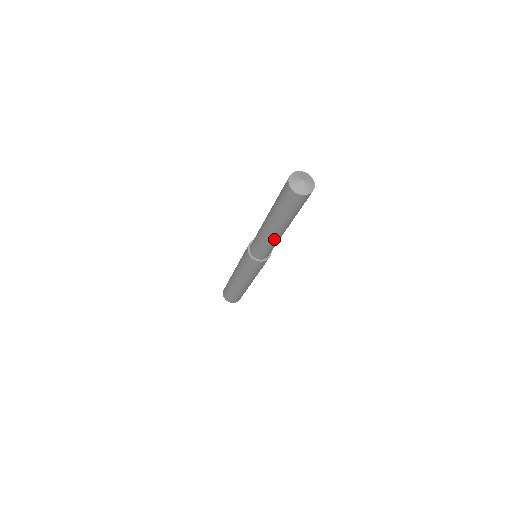
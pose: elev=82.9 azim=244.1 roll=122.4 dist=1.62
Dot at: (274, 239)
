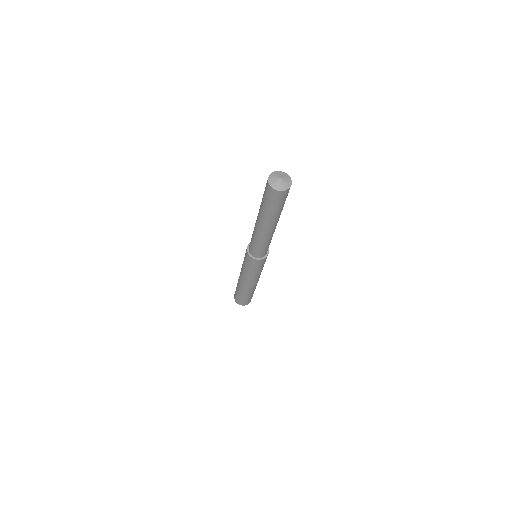
Dot at: (265, 236)
